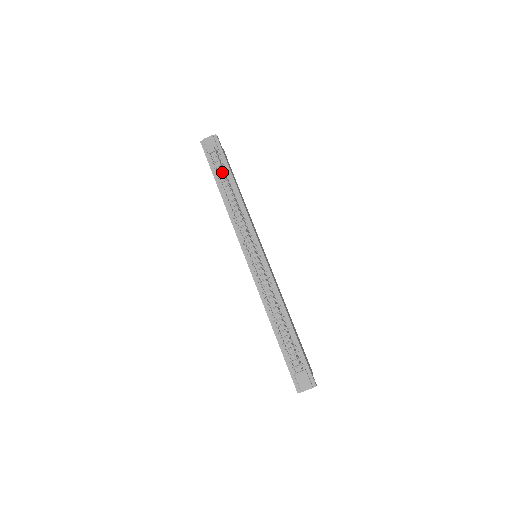
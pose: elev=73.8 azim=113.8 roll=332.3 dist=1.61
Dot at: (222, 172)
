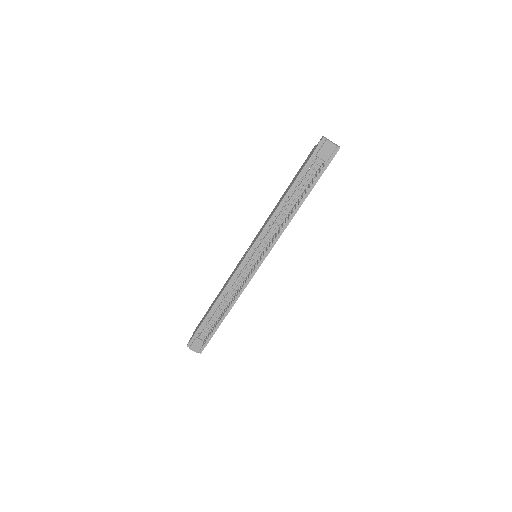
Dot at: (307, 181)
